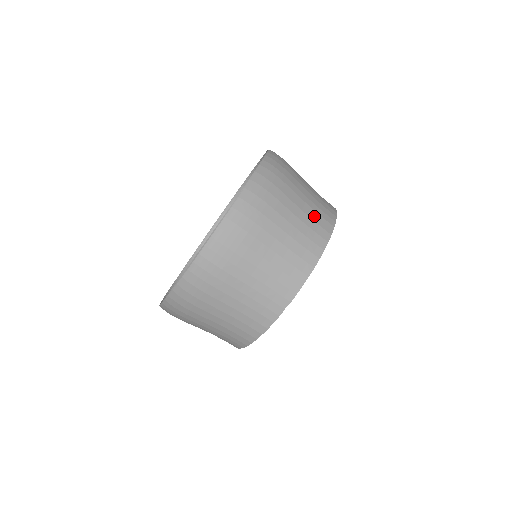
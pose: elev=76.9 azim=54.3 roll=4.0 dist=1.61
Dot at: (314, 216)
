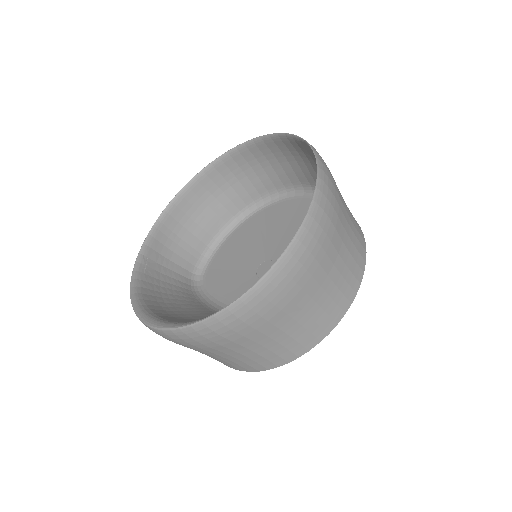
Dot at: (299, 335)
